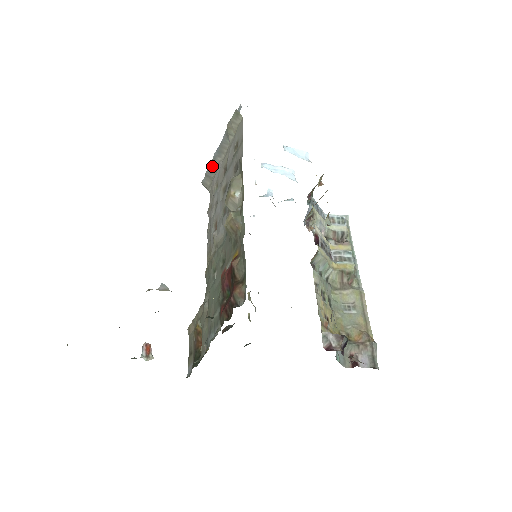
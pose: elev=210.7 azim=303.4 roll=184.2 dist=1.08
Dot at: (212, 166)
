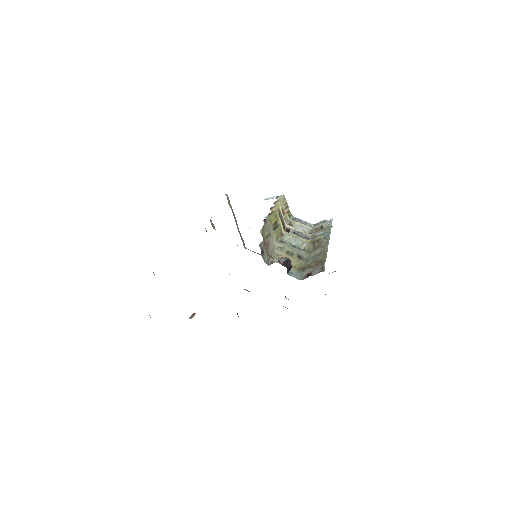
Dot at: (239, 233)
